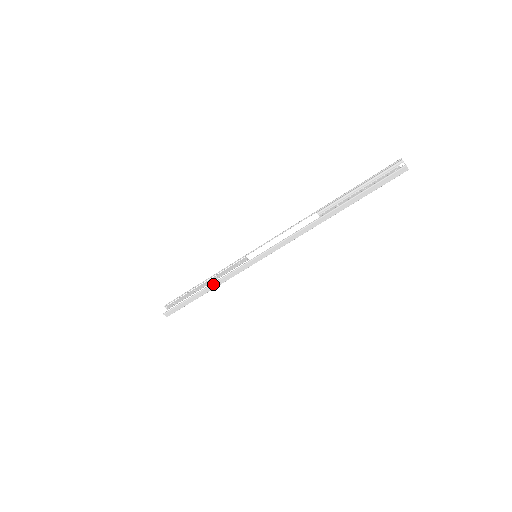
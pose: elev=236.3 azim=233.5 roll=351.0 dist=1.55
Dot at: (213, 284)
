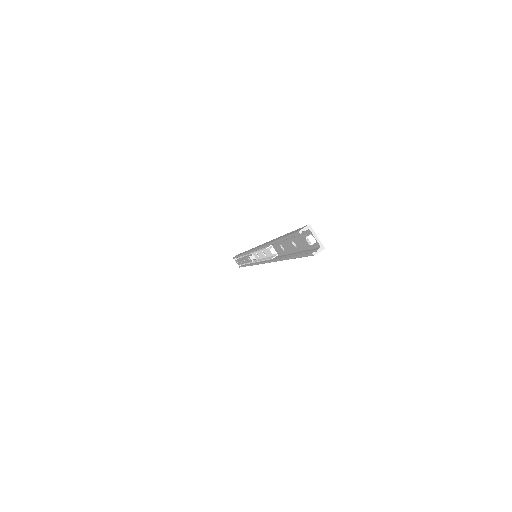
Dot at: occluded
